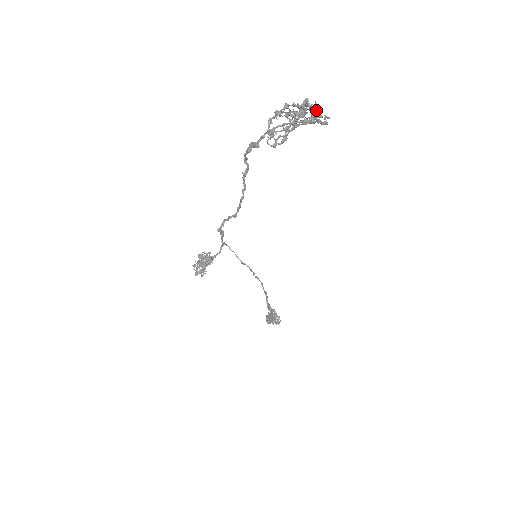
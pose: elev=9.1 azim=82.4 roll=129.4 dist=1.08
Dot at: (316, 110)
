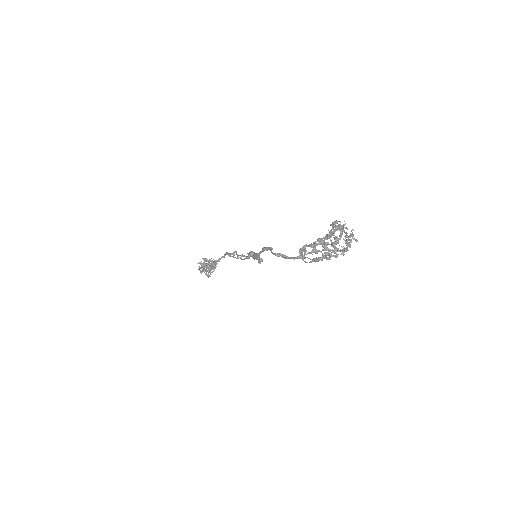
Dot at: (346, 232)
